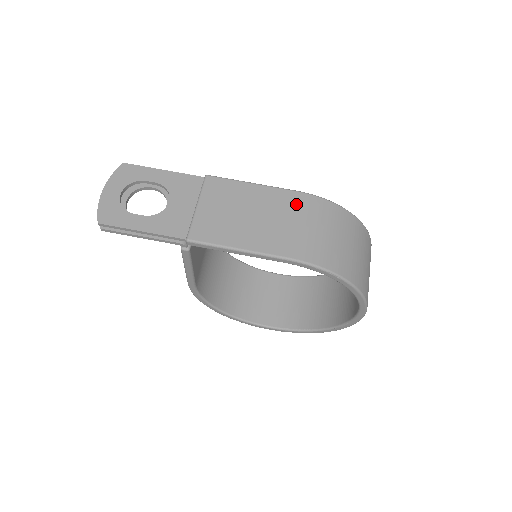
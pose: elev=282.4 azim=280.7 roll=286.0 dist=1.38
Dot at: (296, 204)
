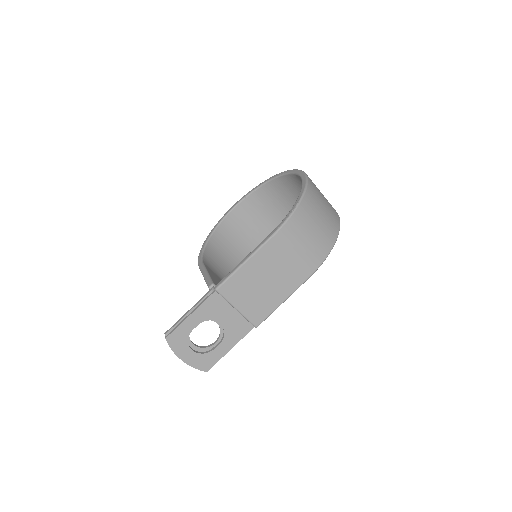
Dot at: (280, 246)
